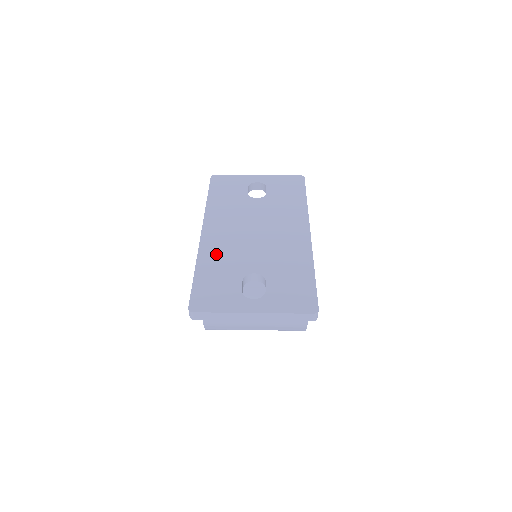
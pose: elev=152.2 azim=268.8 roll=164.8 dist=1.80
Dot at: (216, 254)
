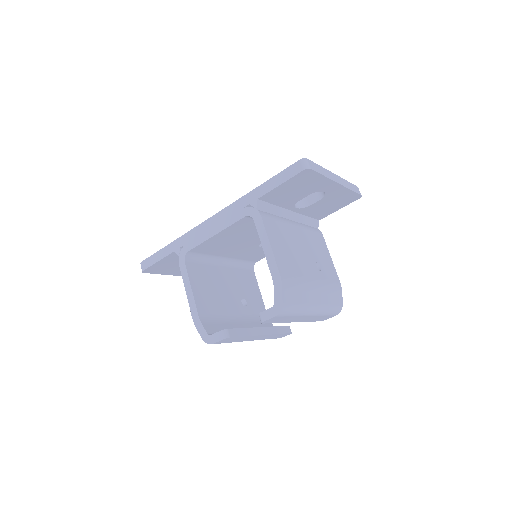
Dot at: occluded
